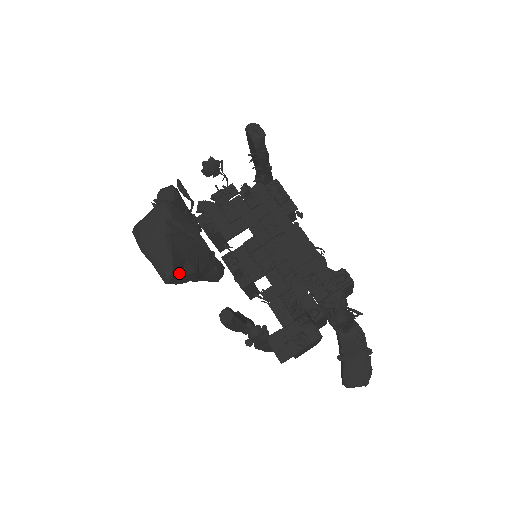
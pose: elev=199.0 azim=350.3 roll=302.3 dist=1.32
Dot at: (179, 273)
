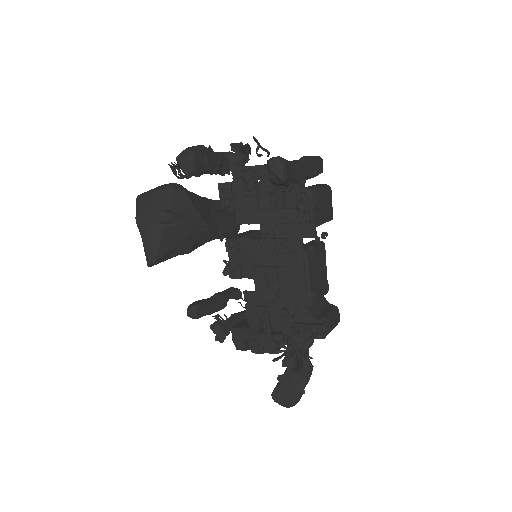
Dot at: (165, 259)
